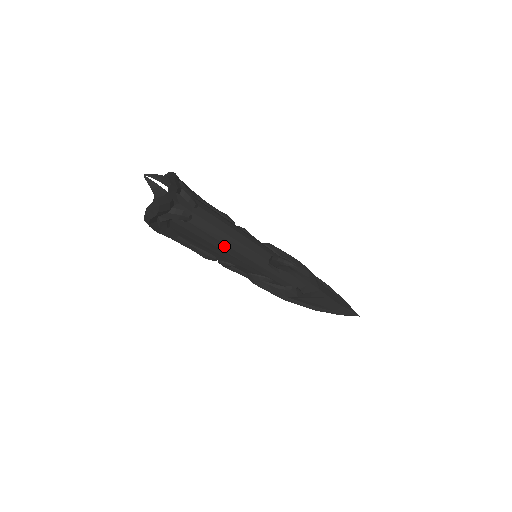
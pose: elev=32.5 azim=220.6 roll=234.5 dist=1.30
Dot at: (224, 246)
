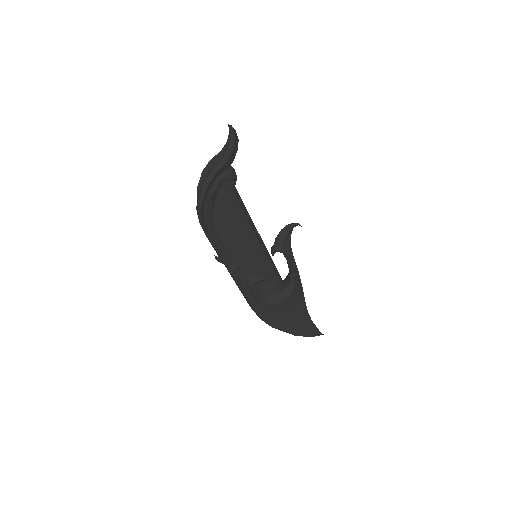
Dot at: (247, 225)
